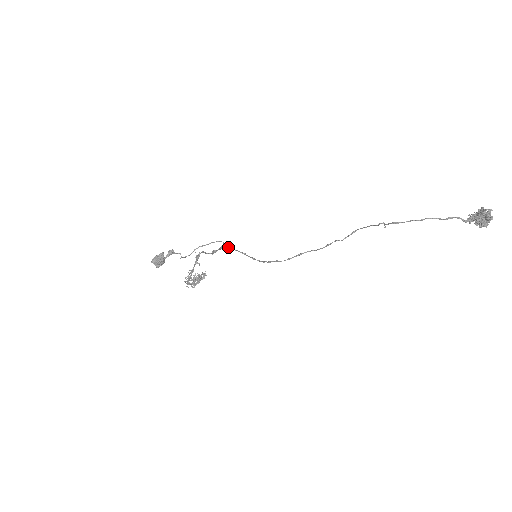
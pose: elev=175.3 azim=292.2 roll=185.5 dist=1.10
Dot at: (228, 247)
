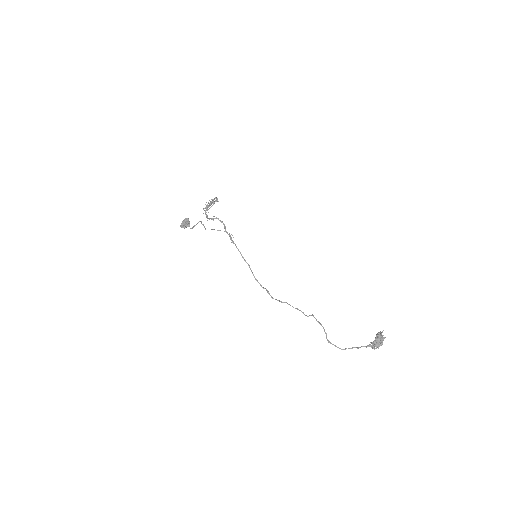
Dot at: (237, 248)
